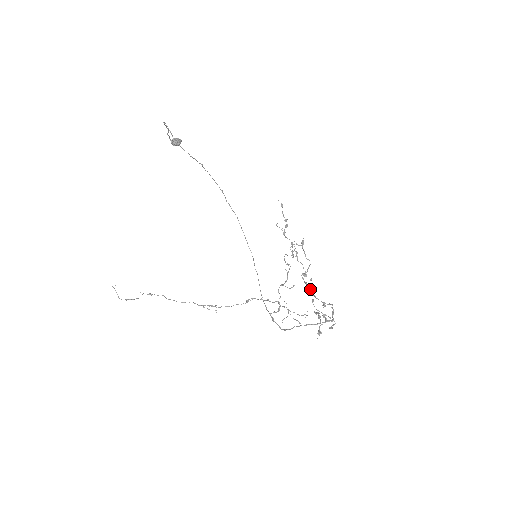
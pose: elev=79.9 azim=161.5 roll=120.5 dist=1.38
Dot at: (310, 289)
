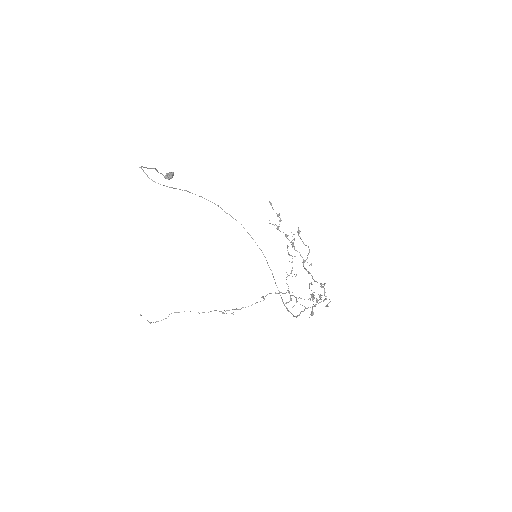
Dot at: occluded
